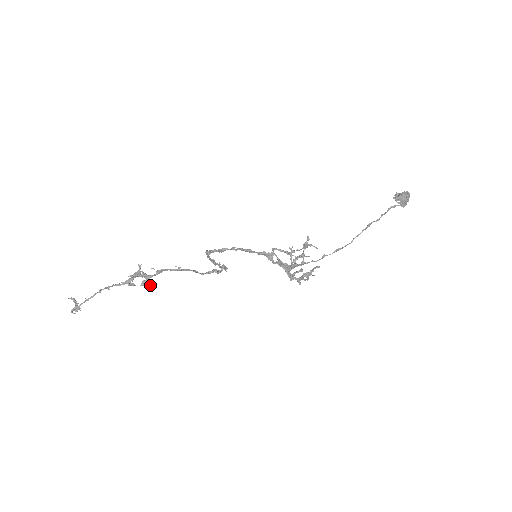
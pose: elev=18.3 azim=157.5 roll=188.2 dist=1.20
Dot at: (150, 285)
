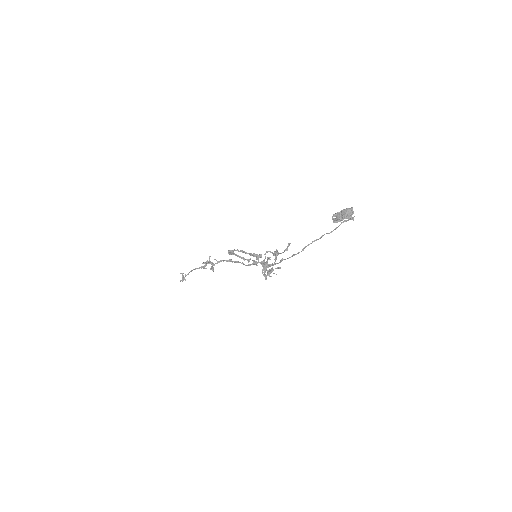
Dot at: (213, 270)
